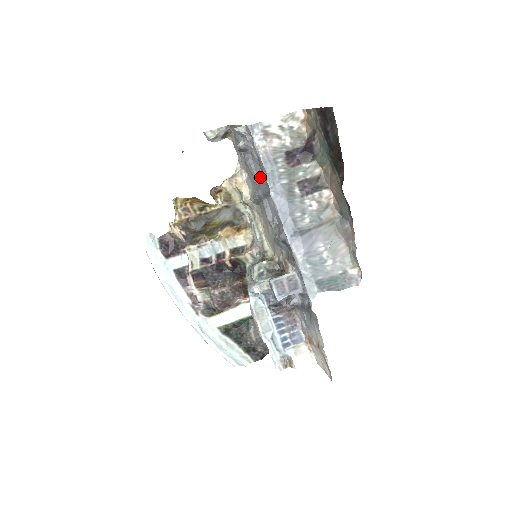
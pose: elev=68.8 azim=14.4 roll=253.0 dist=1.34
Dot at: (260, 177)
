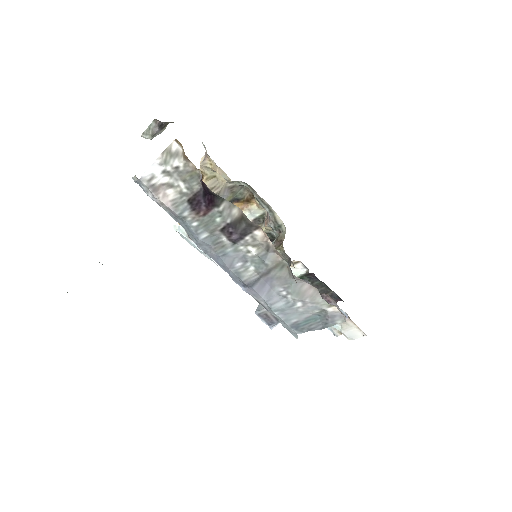
Dot at: occluded
